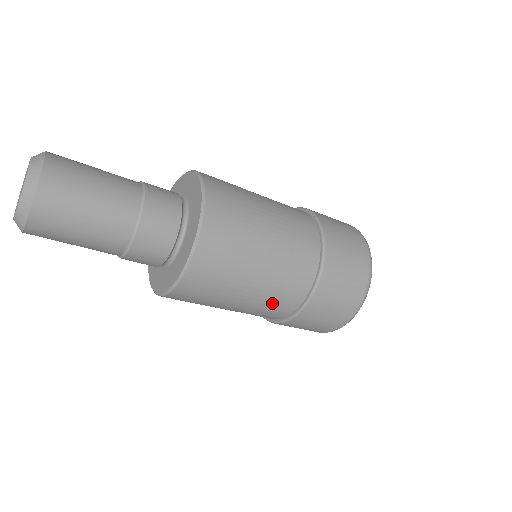
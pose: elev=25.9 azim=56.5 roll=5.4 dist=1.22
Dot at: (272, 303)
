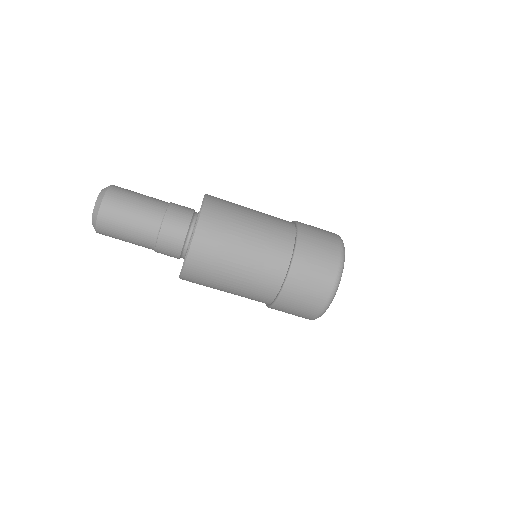
Dot at: (253, 293)
